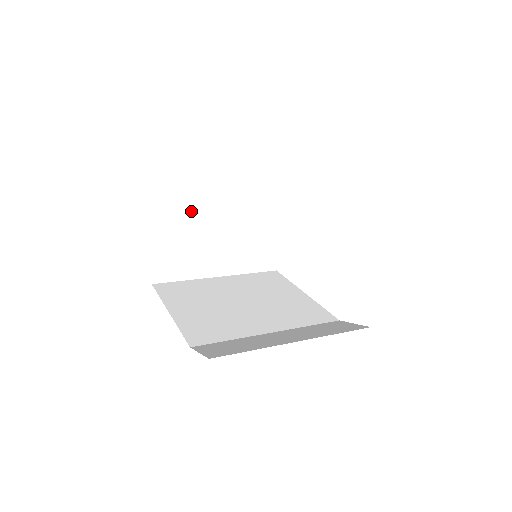
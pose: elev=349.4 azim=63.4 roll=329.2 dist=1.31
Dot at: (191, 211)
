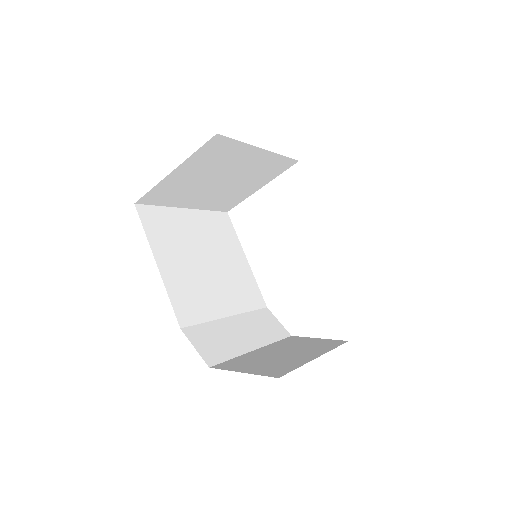
Dot at: (217, 164)
